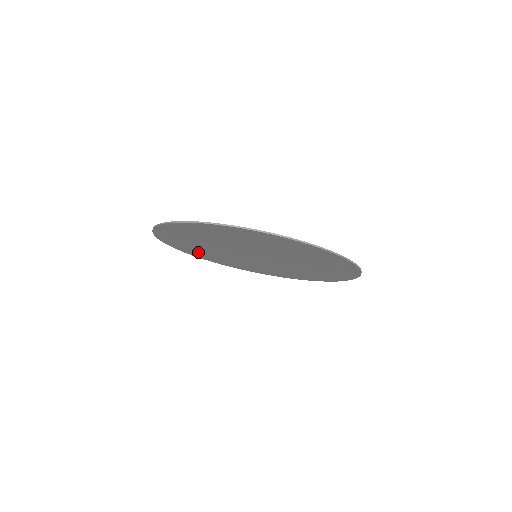
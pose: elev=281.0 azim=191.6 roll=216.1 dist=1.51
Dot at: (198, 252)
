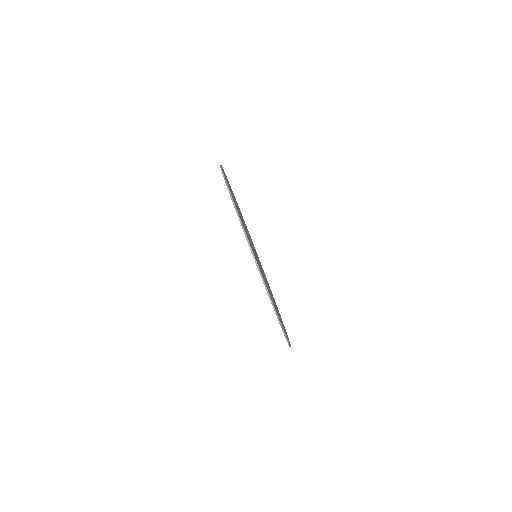
Dot at: occluded
